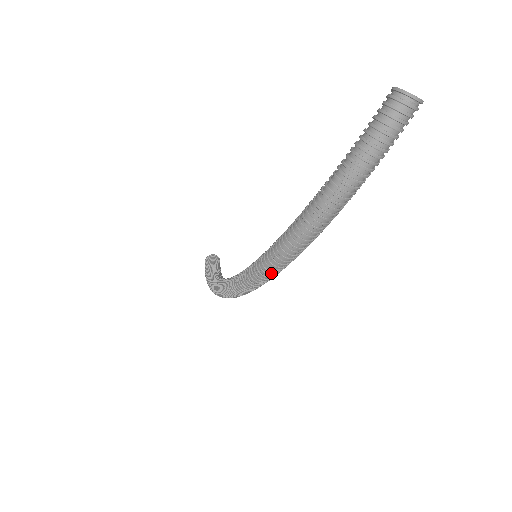
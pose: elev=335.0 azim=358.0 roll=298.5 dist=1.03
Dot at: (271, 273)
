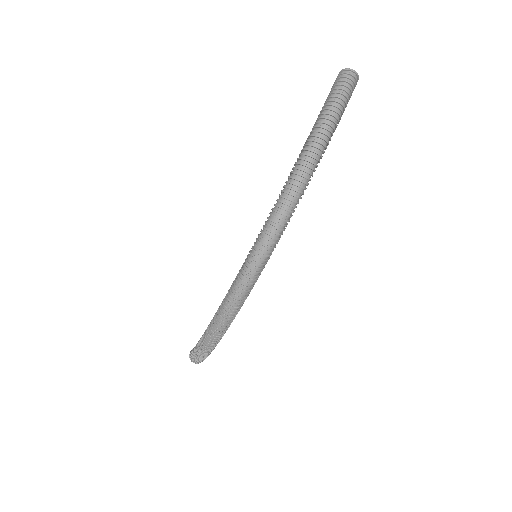
Dot at: (279, 224)
